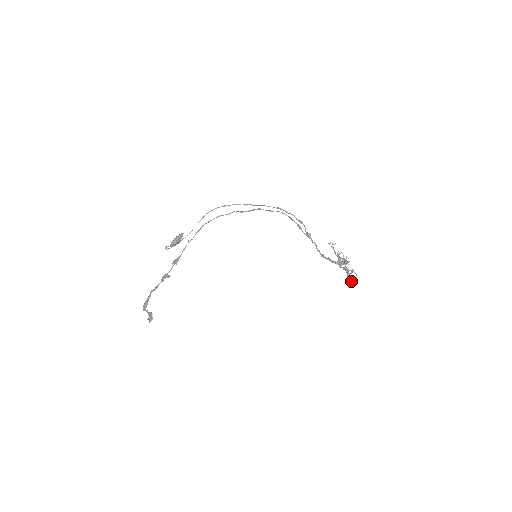
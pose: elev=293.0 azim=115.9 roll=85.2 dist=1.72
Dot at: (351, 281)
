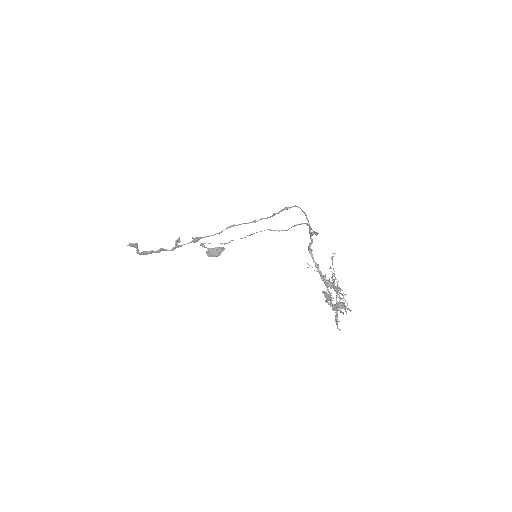
Dot at: (324, 292)
